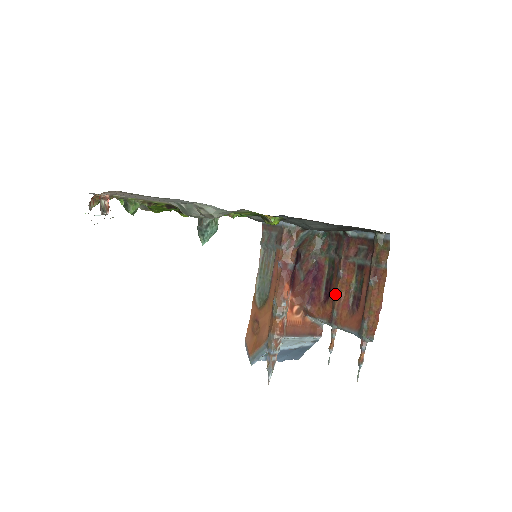
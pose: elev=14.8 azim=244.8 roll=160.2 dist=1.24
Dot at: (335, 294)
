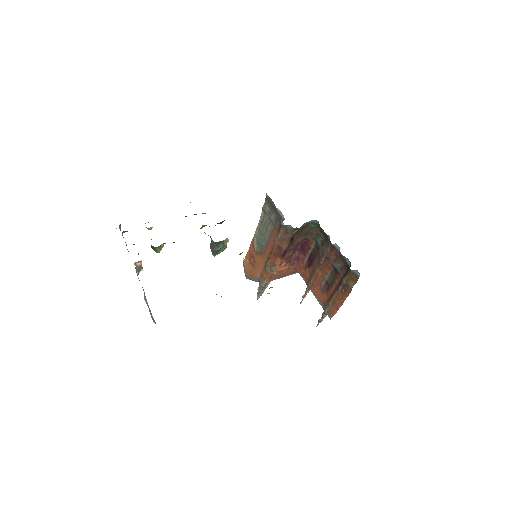
Dot at: (314, 272)
